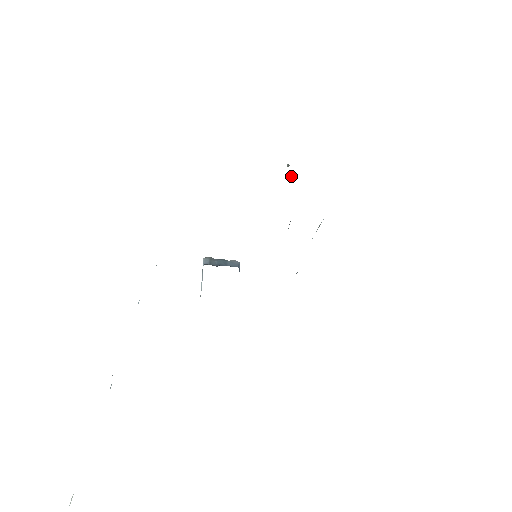
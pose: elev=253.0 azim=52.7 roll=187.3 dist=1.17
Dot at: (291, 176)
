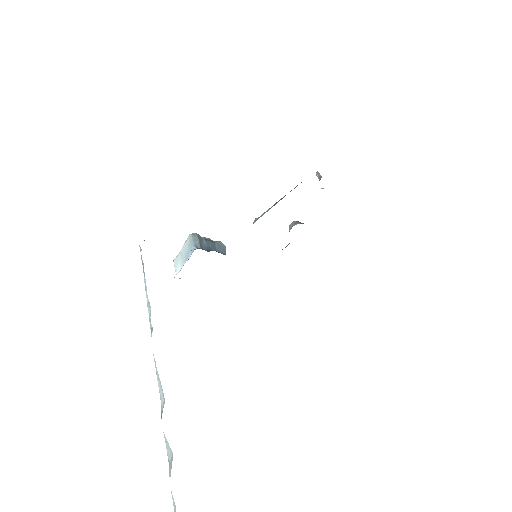
Dot at: occluded
